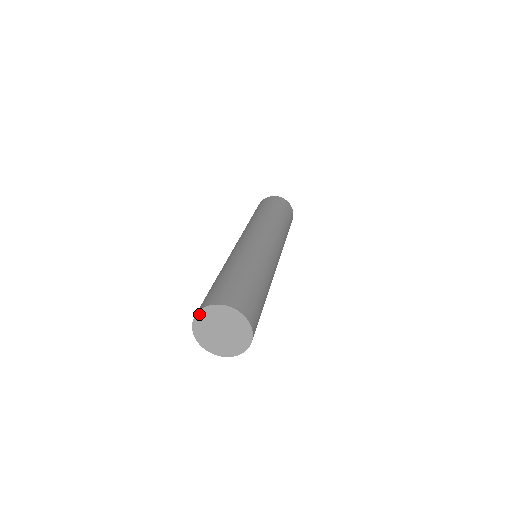
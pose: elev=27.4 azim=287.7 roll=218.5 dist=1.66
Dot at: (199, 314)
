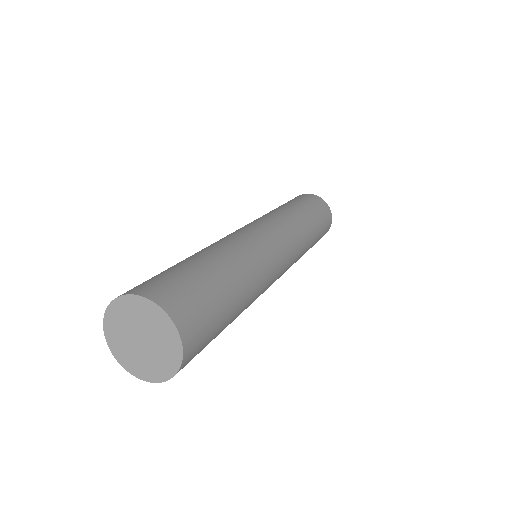
Dot at: (108, 313)
